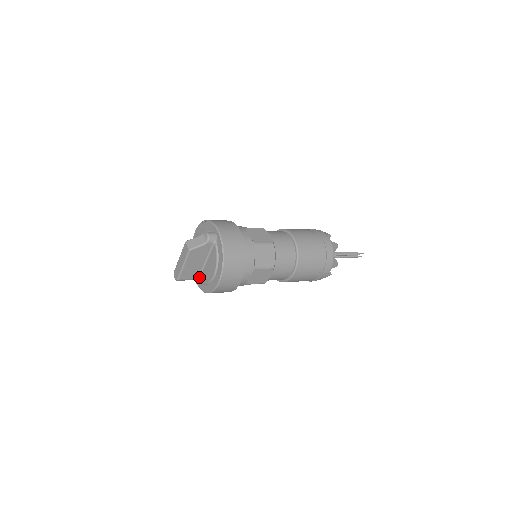
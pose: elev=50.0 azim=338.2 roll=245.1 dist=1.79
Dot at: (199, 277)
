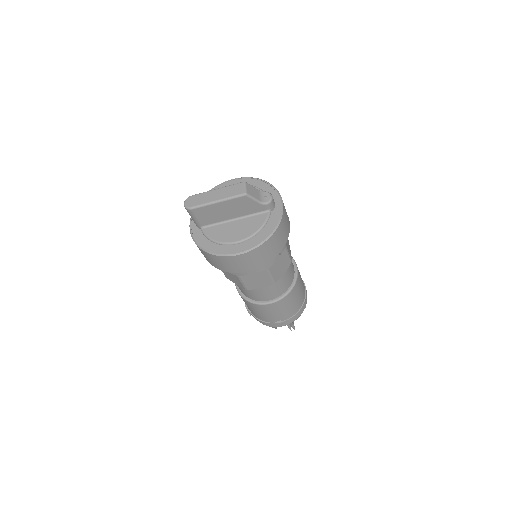
Dot at: (206, 226)
